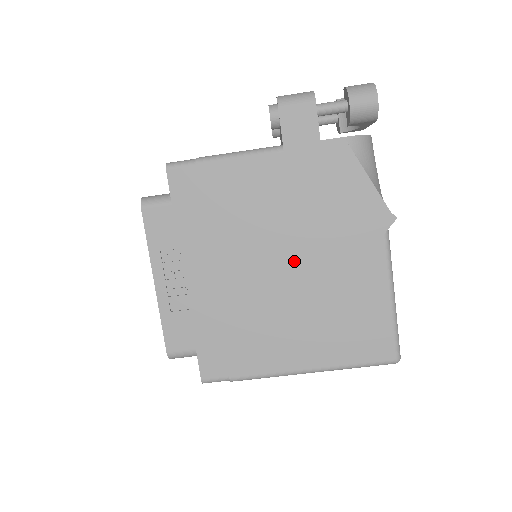
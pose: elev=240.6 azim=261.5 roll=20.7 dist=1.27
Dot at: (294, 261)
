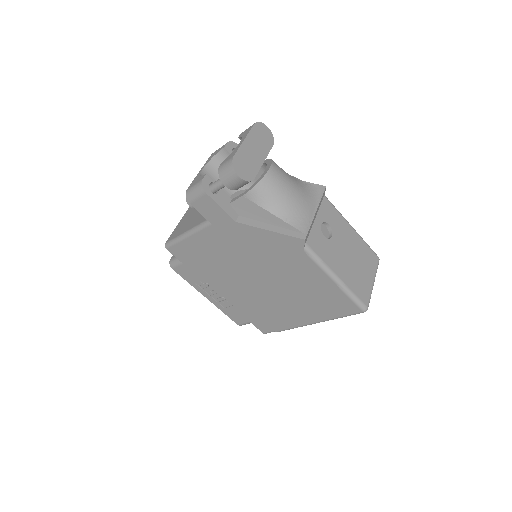
Dot at: (263, 276)
